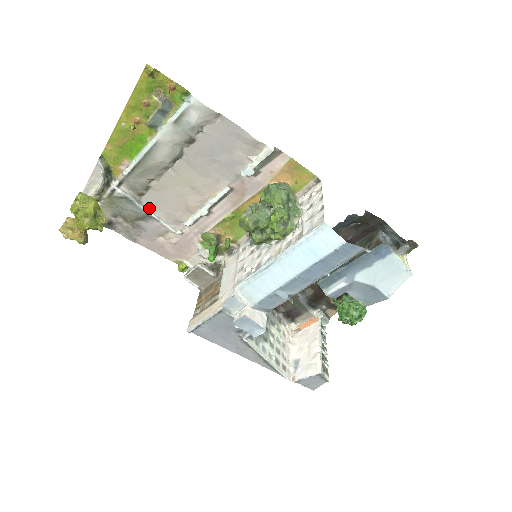
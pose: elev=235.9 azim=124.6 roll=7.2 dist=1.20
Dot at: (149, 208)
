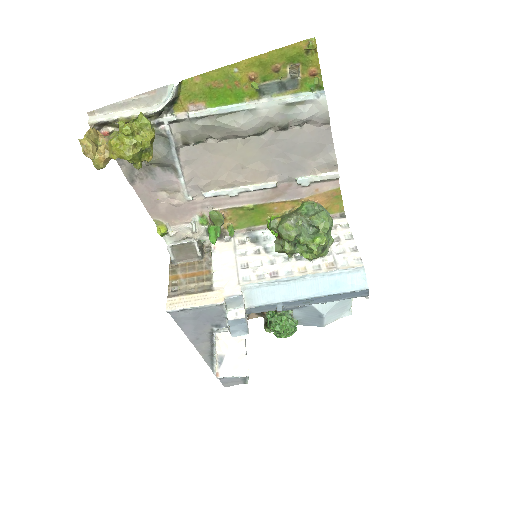
Dot at: (181, 160)
